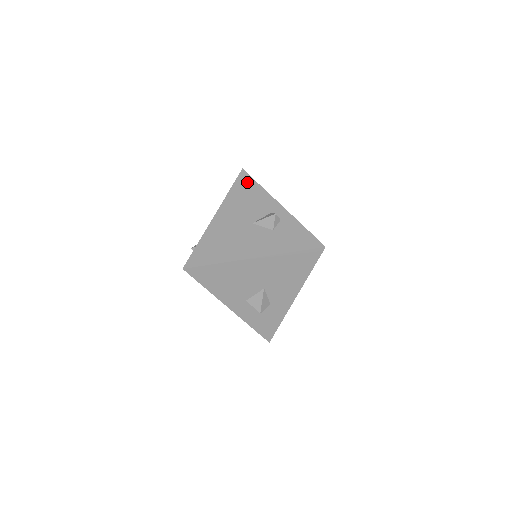
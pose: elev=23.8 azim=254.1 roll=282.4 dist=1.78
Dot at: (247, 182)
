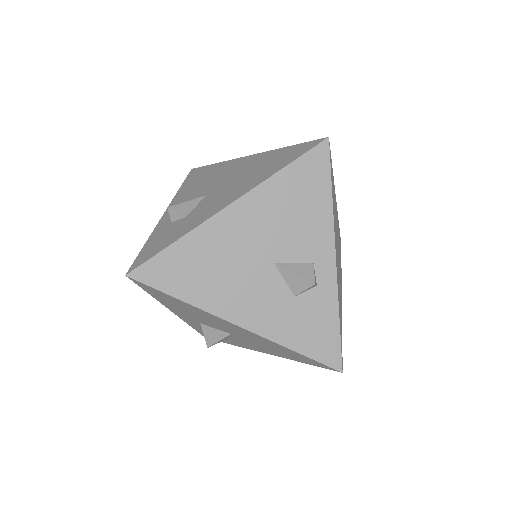
Dot at: (317, 173)
